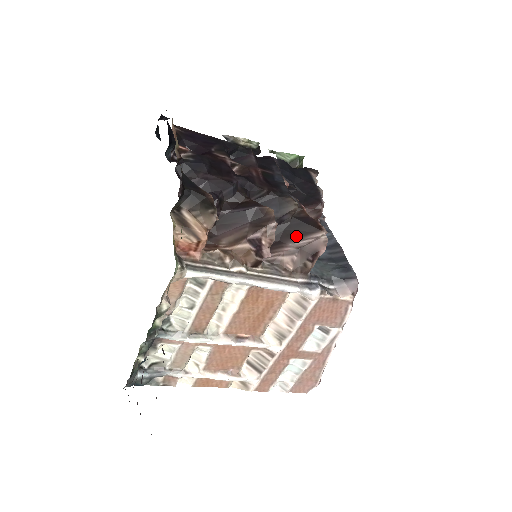
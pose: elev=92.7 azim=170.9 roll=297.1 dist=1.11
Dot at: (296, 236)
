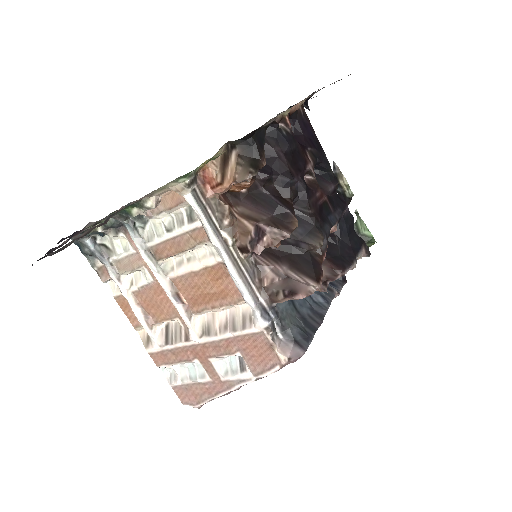
Dot at: (295, 266)
